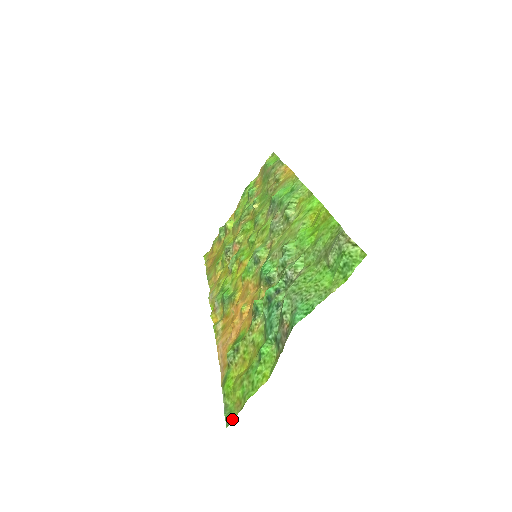
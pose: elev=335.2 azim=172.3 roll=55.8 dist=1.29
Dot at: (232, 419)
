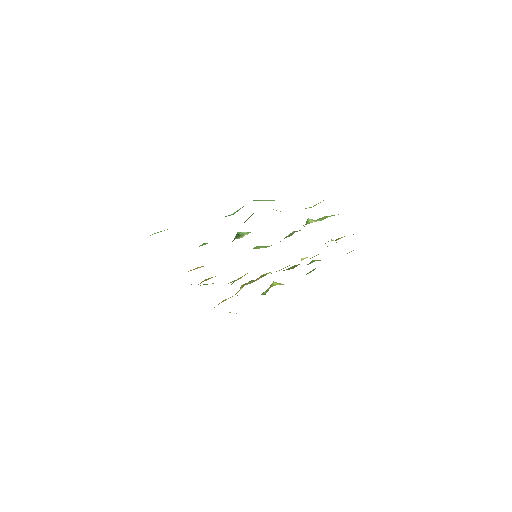
Dot at: occluded
